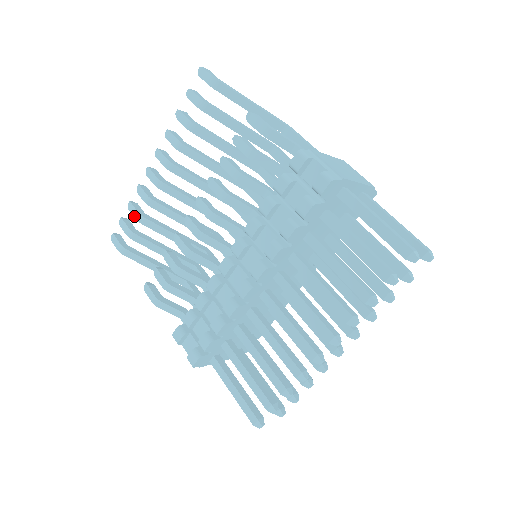
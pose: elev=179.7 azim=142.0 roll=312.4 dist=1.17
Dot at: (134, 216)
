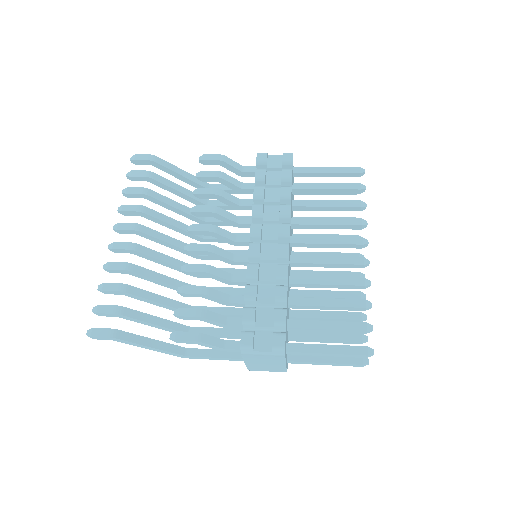
Dot at: (116, 290)
